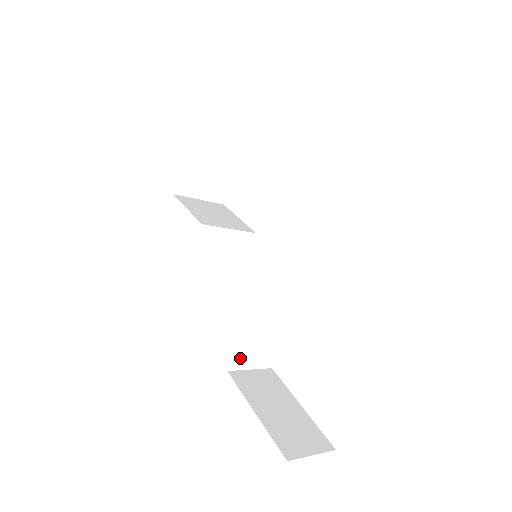
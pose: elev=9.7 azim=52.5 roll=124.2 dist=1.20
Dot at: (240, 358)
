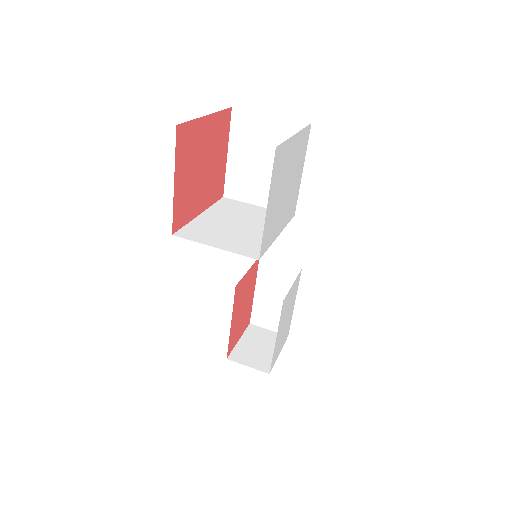
Dot at: occluded
